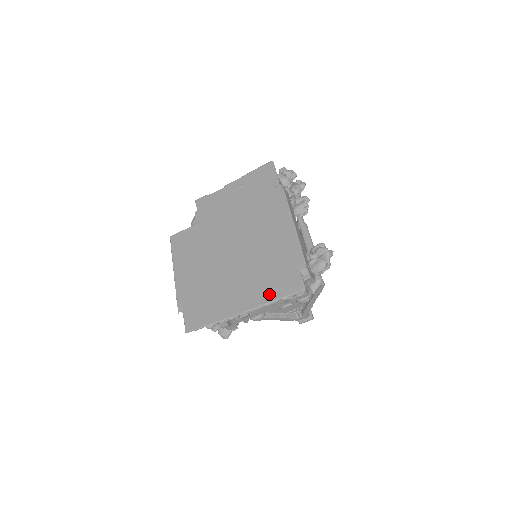
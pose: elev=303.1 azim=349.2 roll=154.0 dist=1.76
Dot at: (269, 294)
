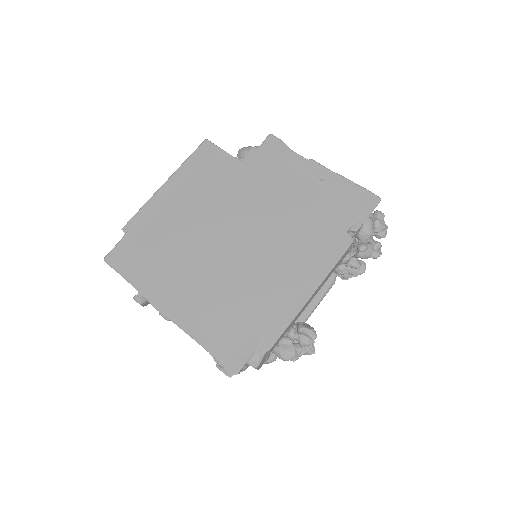
Dot at: (205, 332)
